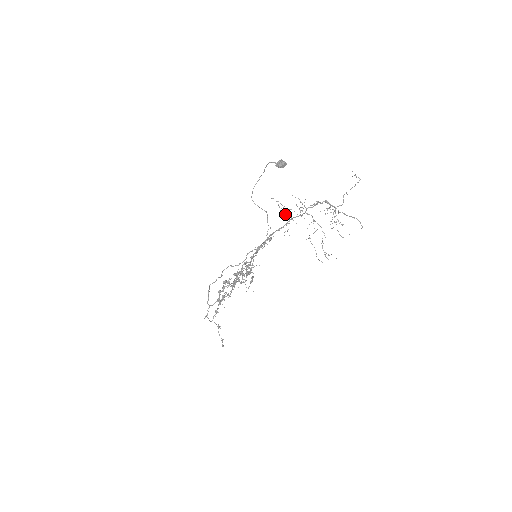
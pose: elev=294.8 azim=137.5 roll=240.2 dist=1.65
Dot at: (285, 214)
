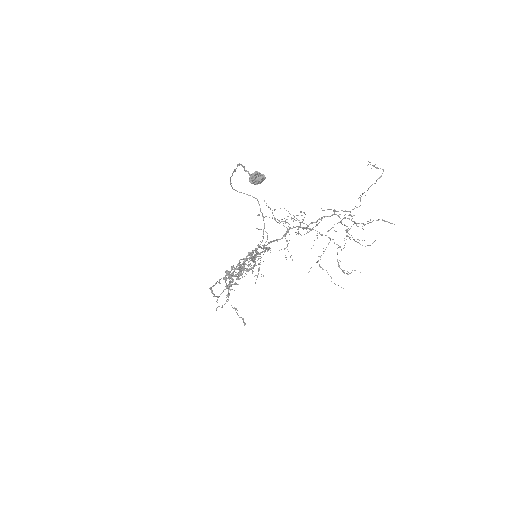
Dot at: occluded
